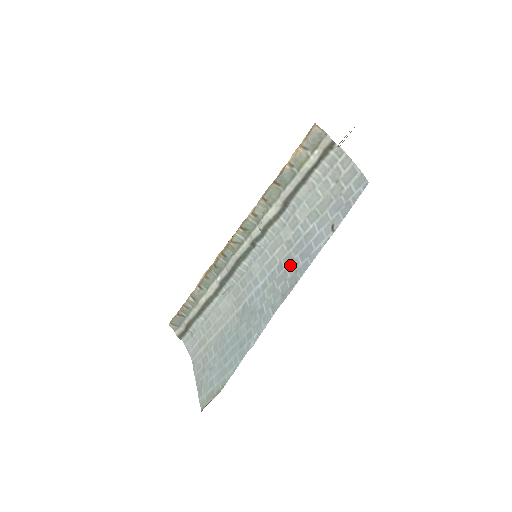
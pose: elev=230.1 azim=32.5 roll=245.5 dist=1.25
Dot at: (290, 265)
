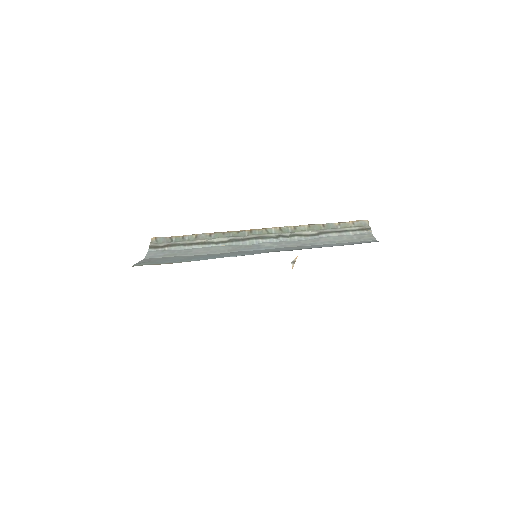
Dot at: (298, 247)
